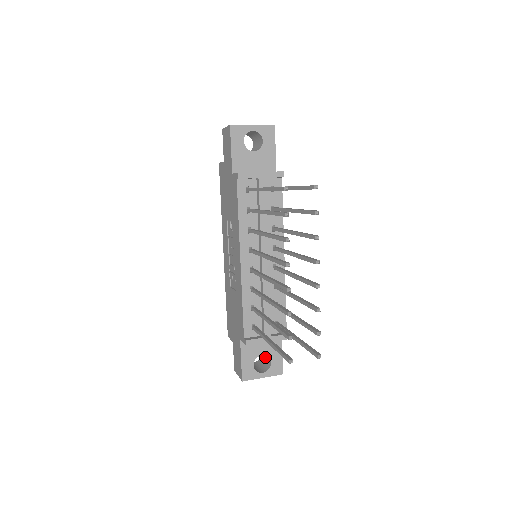
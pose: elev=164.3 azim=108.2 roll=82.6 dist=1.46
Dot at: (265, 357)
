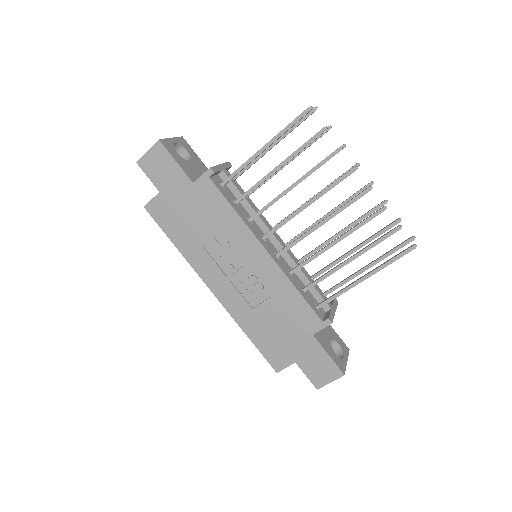
Dot at: occluded
